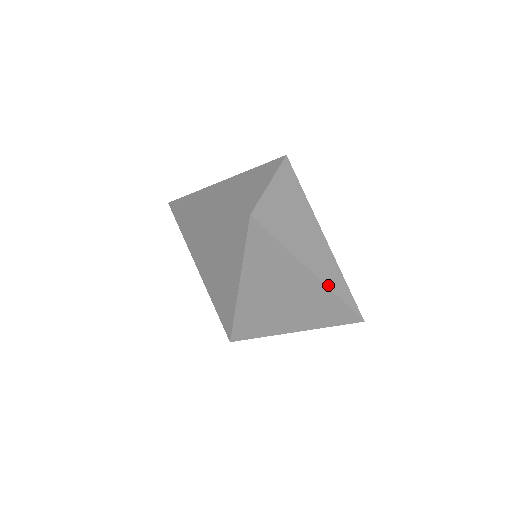
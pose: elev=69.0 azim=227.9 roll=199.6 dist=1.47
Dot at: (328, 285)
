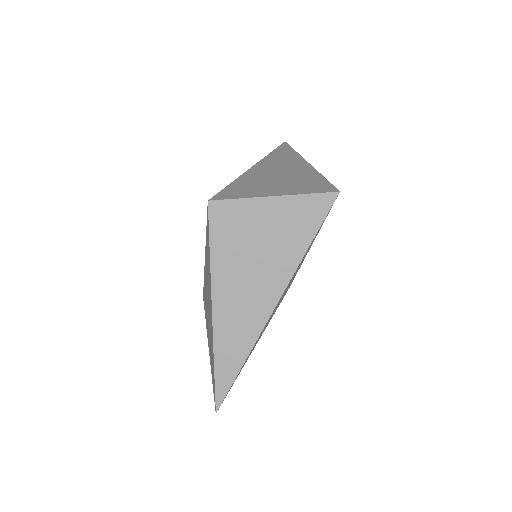
Dot at: (216, 343)
